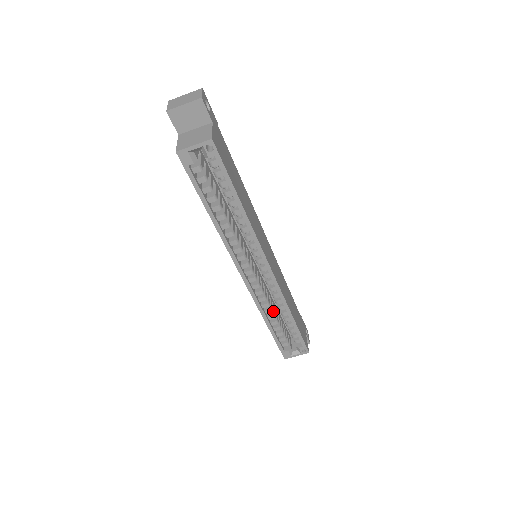
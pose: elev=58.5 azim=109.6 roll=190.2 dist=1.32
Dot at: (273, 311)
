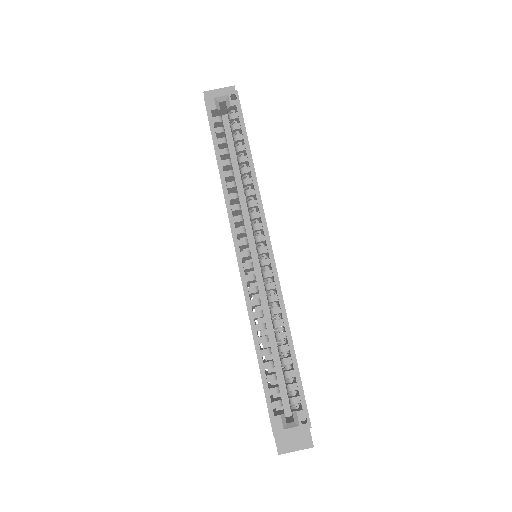
Dot at: (266, 335)
